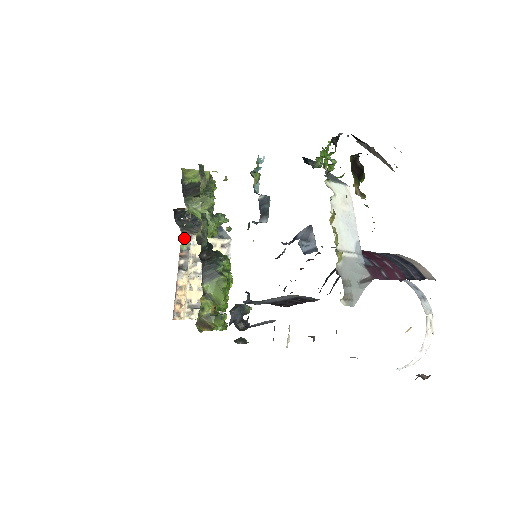
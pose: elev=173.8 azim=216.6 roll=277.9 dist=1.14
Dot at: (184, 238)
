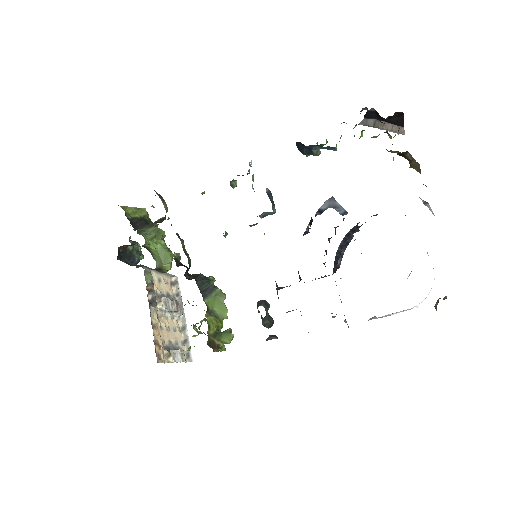
Dot at: (146, 271)
